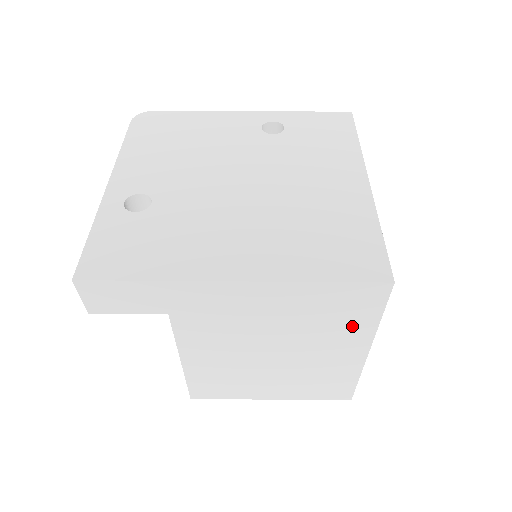
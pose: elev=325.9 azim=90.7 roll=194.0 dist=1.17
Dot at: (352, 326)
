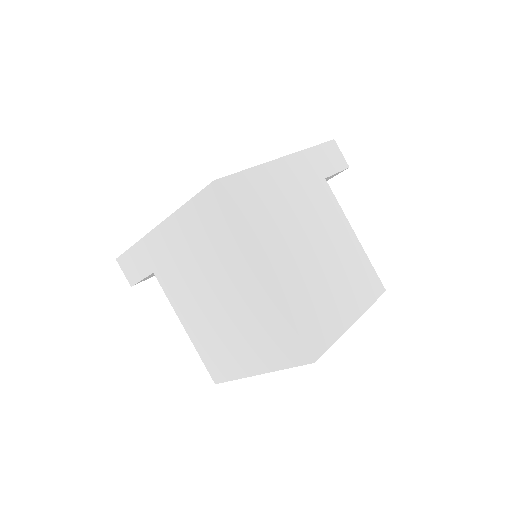
Dot at: (230, 241)
